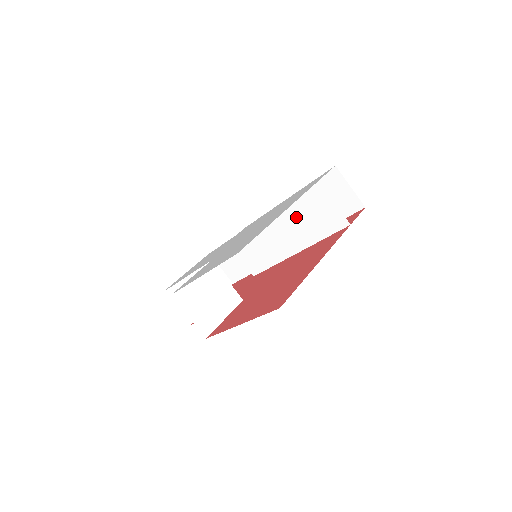
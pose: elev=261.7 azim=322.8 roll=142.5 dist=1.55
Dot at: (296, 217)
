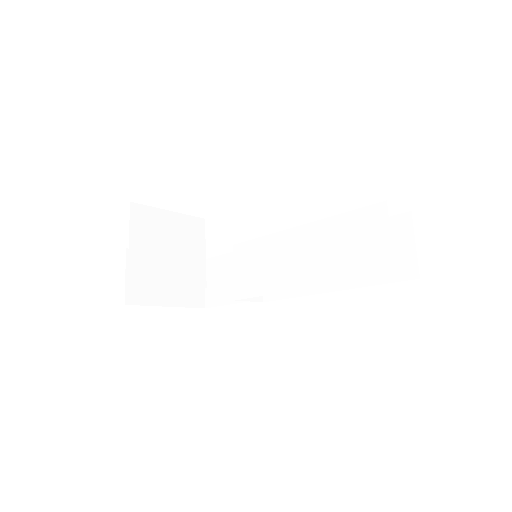
Dot at: (331, 239)
